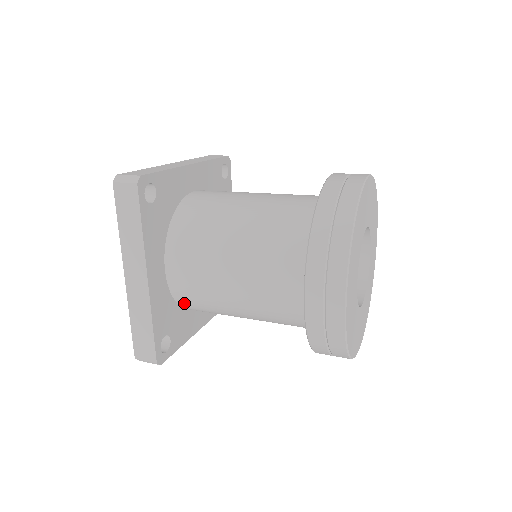
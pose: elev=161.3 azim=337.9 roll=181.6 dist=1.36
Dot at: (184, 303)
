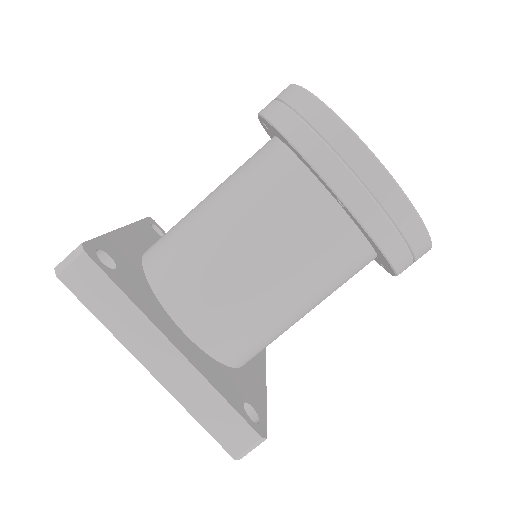
Dot at: (231, 356)
